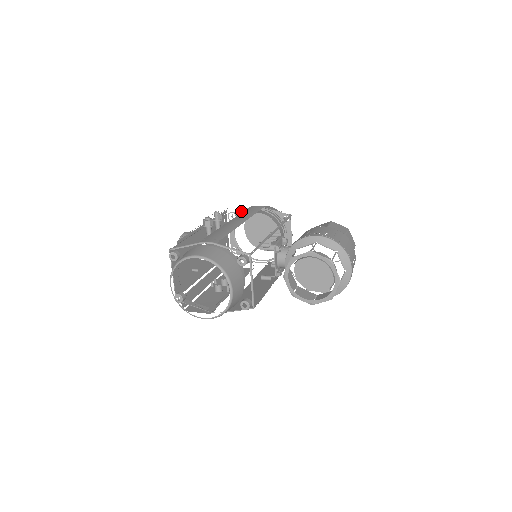
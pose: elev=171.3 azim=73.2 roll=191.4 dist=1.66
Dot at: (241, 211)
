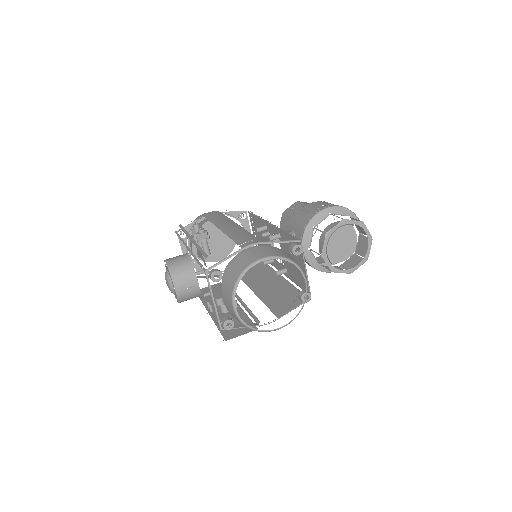
Dot at: (191, 224)
